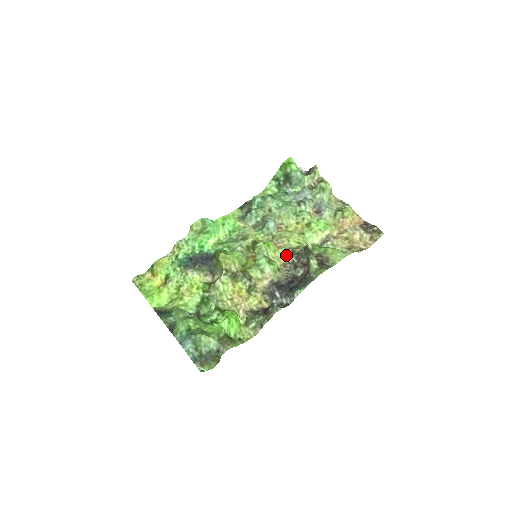
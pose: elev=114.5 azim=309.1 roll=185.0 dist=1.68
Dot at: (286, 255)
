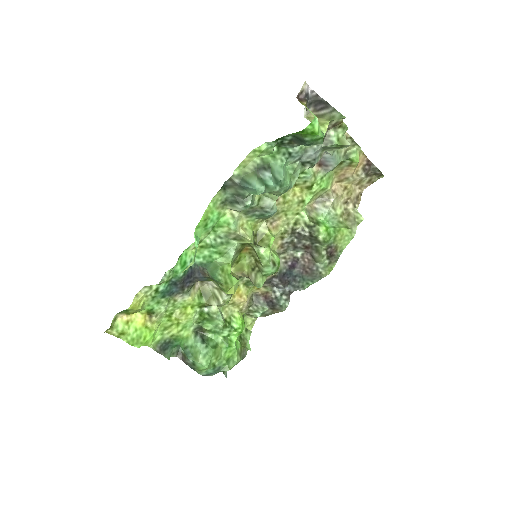
Dot at: (285, 237)
